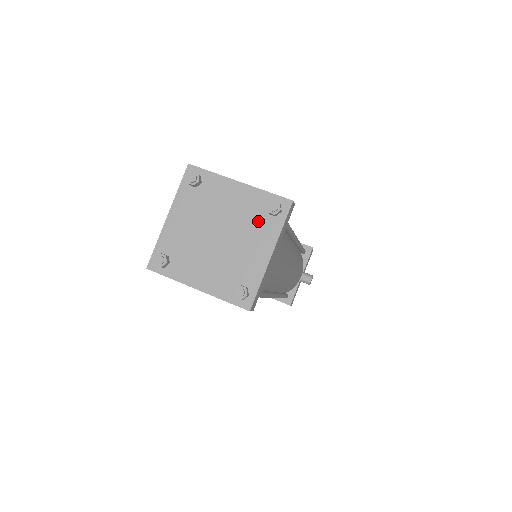
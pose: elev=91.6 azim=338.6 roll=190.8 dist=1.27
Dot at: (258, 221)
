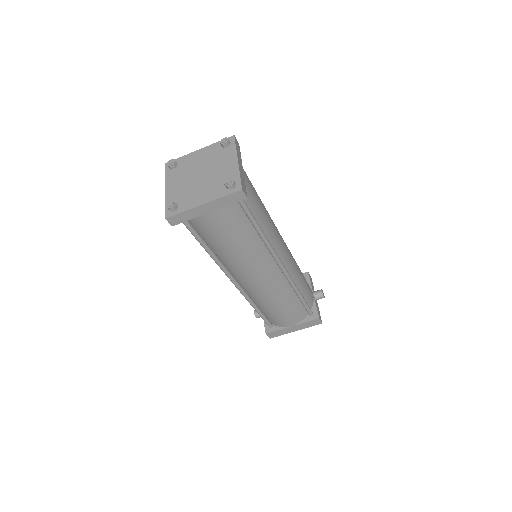
Dot at: (220, 155)
